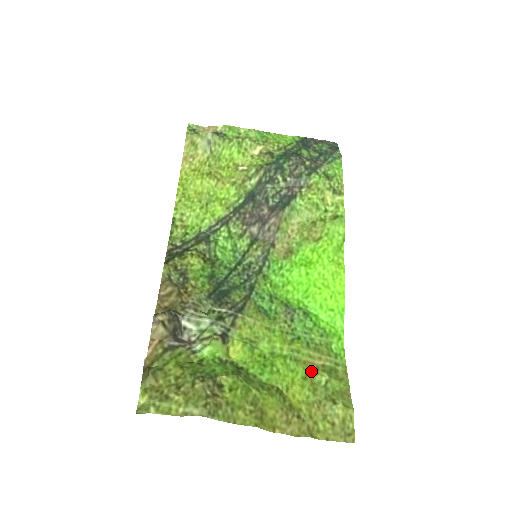
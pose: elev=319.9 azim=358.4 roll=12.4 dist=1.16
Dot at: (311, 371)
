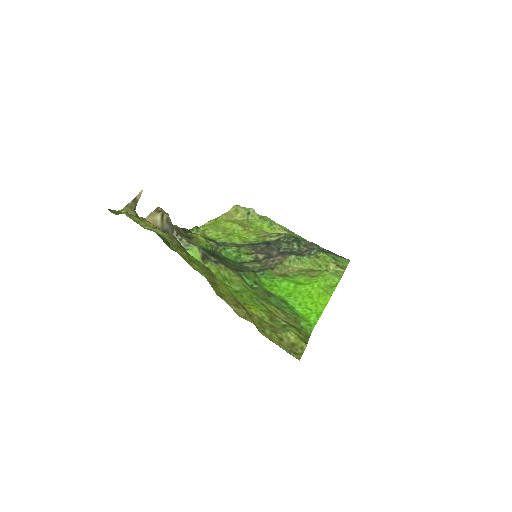
Dot at: (273, 314)
